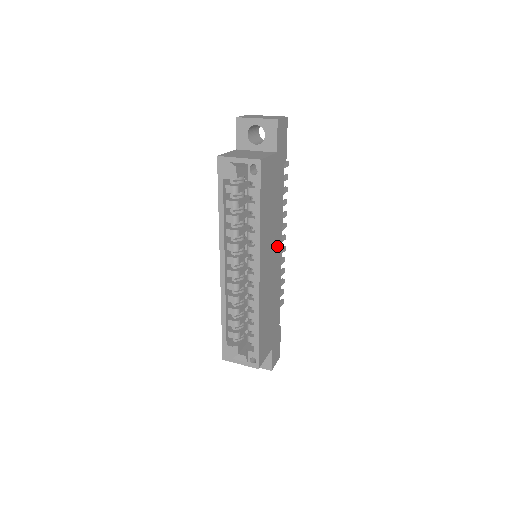
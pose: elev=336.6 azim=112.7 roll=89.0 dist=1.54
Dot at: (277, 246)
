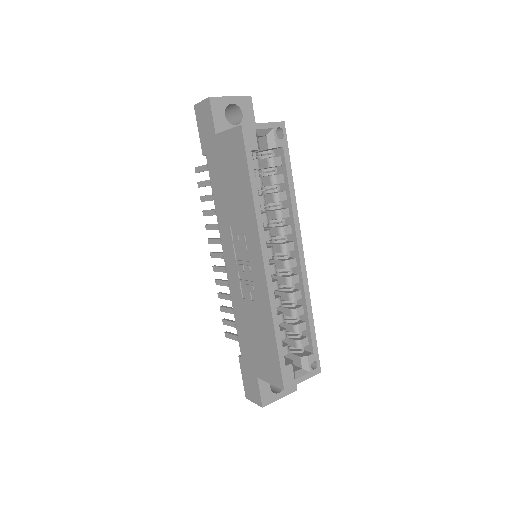
Dot at: occluded
